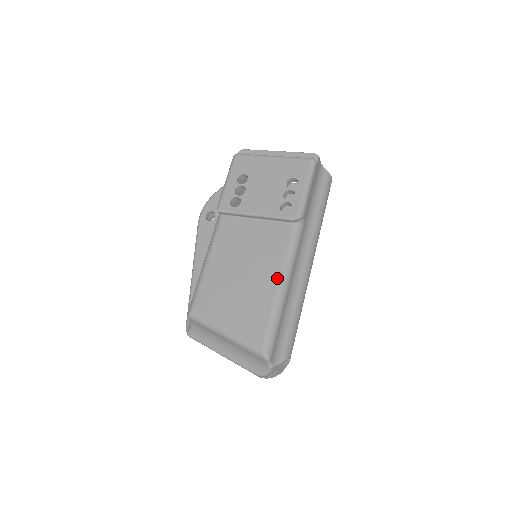
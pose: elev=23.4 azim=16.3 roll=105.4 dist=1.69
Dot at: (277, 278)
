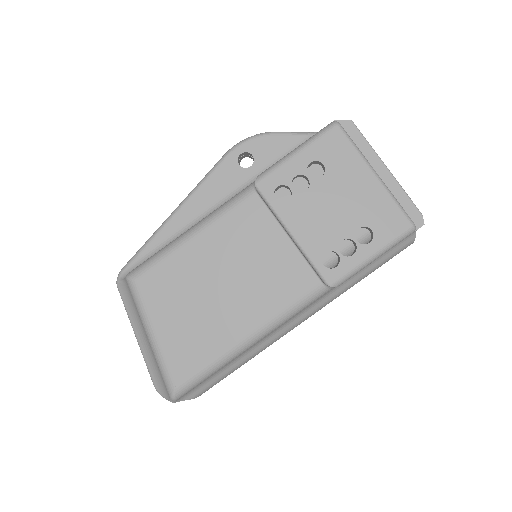
Dot at: (251, 329)
